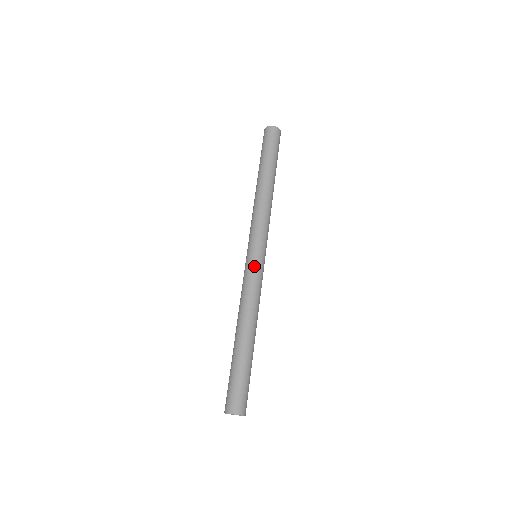
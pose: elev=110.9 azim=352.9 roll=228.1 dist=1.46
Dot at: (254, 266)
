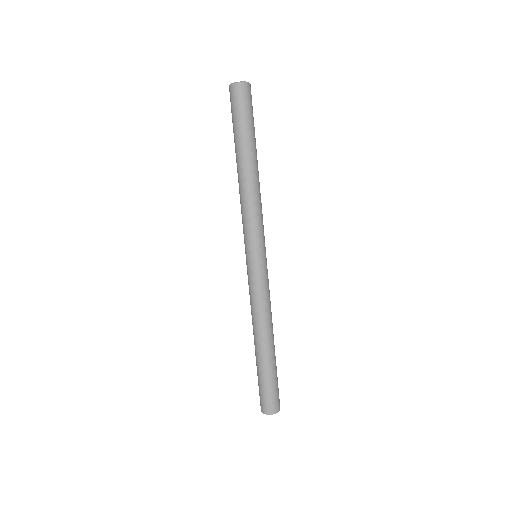
Dot at: (251, 273)
